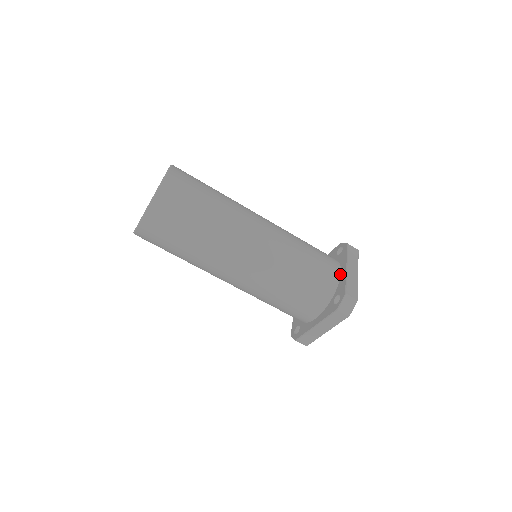
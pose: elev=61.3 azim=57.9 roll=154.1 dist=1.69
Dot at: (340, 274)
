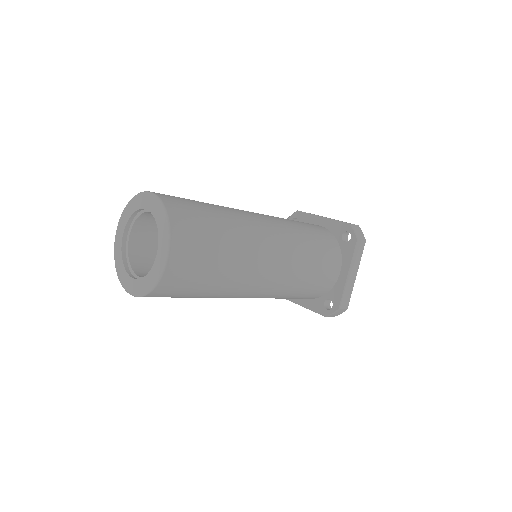
Dot at: (339, 275)
